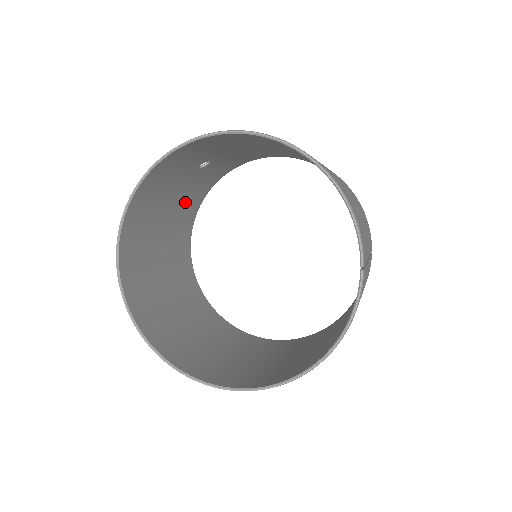
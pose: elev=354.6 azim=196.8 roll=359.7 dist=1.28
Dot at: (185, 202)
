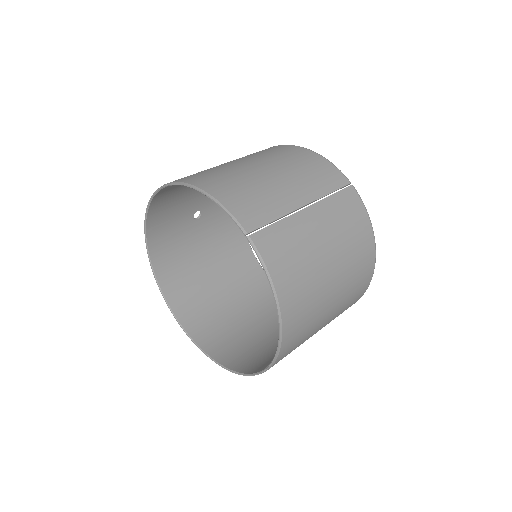
Dot at: (221, 243)
